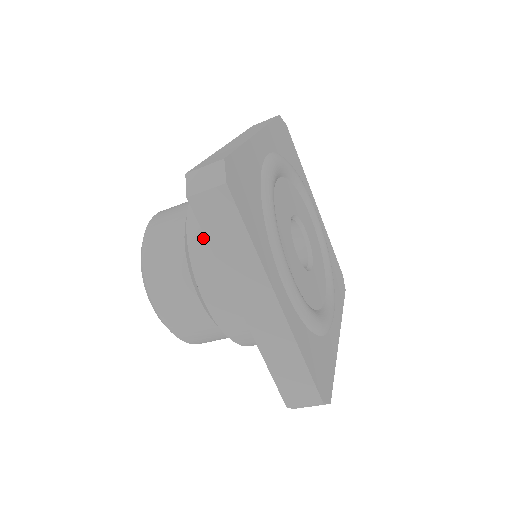
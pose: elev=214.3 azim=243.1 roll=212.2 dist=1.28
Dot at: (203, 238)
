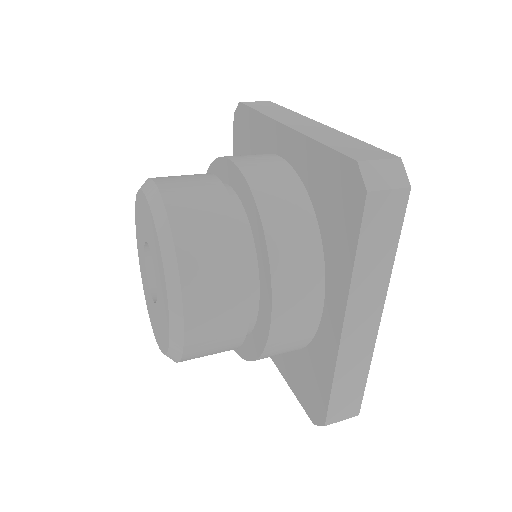
Dot at: occluded
